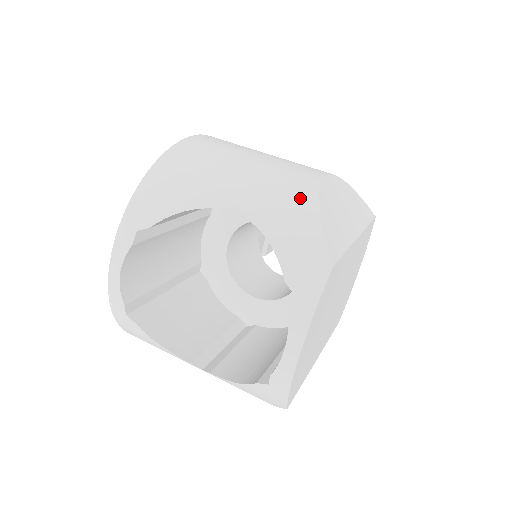
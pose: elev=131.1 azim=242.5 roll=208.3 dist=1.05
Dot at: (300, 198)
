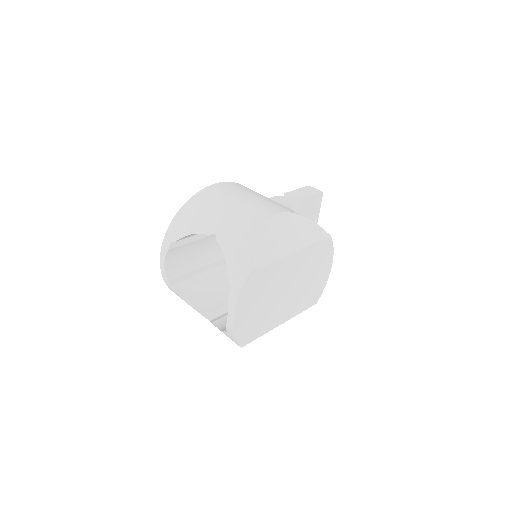
Dot at: (247, 231)
